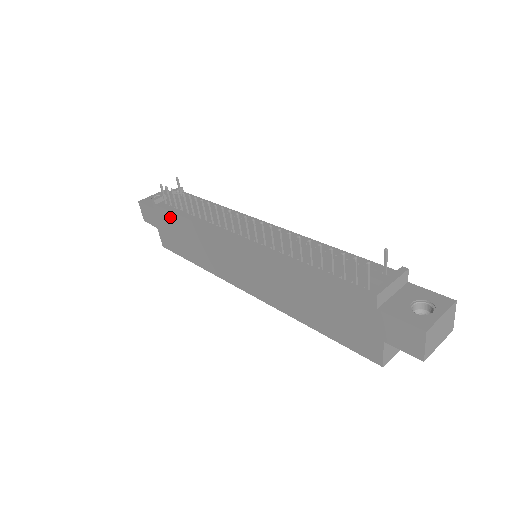
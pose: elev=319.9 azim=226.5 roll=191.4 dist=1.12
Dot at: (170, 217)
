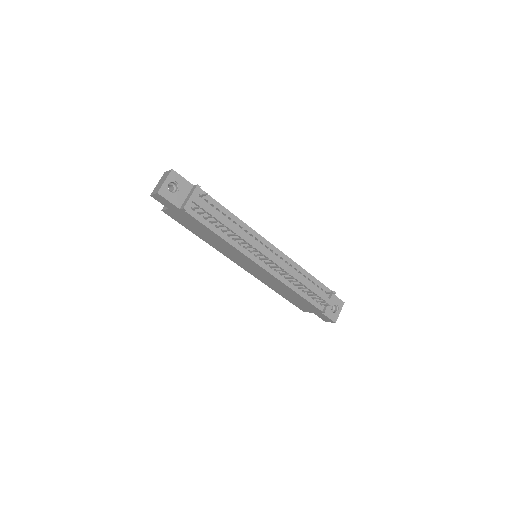
Dot at: (198, 223)
